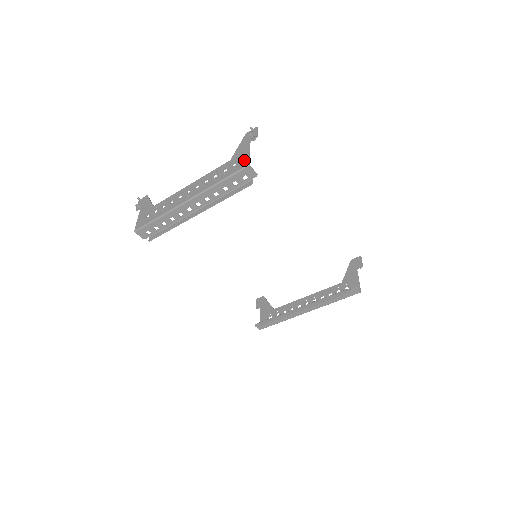
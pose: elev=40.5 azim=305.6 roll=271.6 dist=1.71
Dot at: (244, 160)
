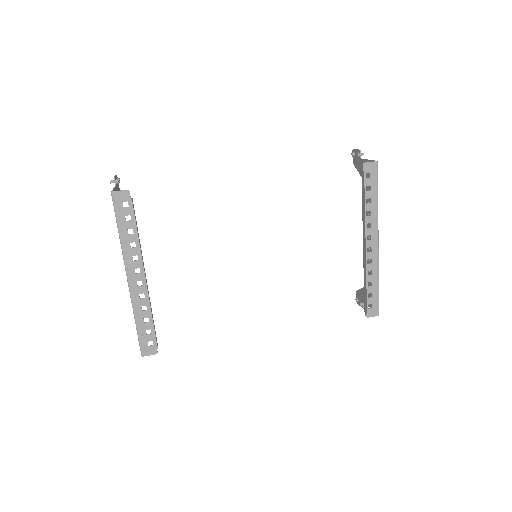
Dot at: occluded
